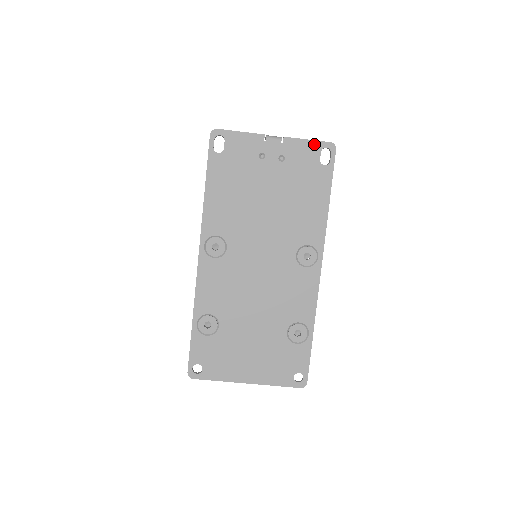
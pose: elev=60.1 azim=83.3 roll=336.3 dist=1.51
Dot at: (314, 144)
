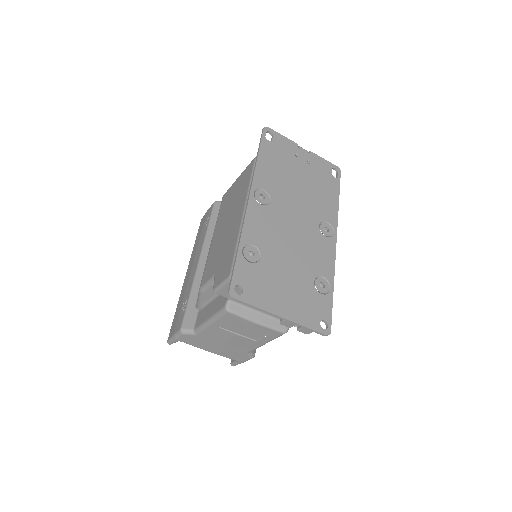
Dot at: (328, 163)
